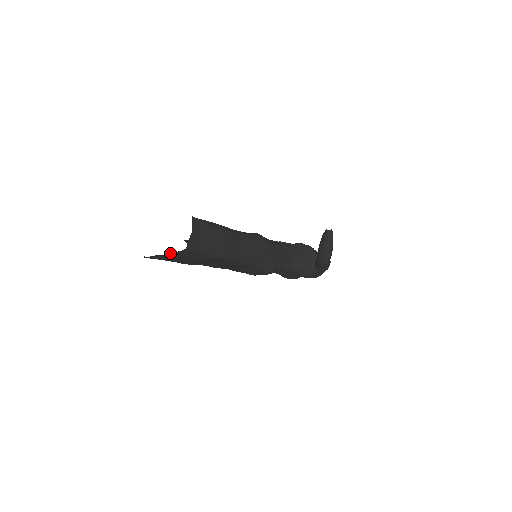
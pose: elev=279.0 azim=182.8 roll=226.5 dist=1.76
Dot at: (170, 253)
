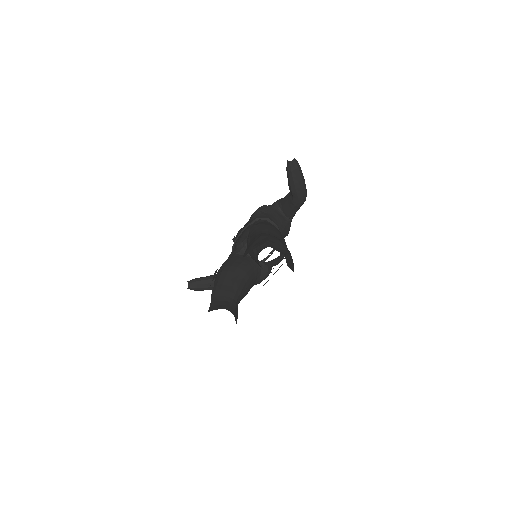
Dot at: occluded
